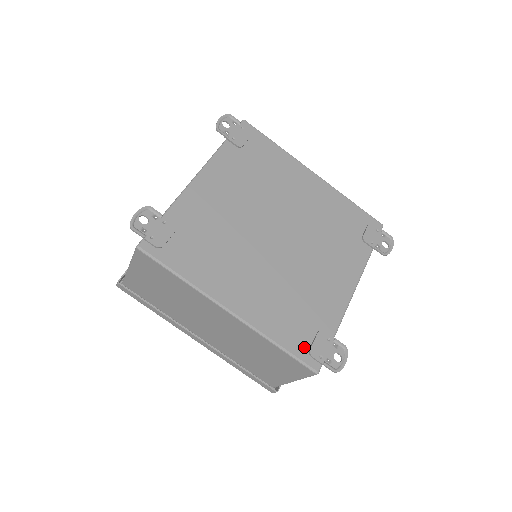
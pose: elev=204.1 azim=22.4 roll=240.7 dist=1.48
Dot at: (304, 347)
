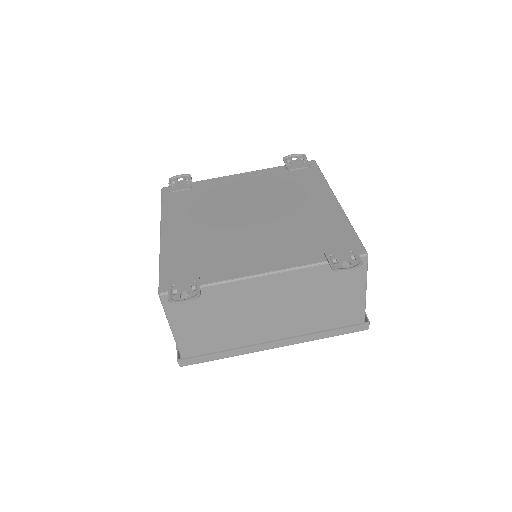
Dot at: (173, 275)
